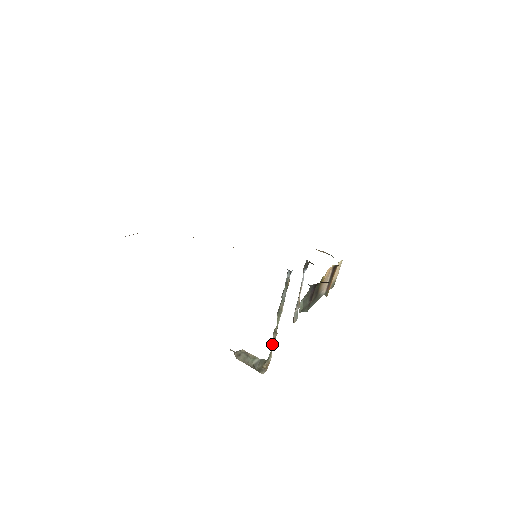
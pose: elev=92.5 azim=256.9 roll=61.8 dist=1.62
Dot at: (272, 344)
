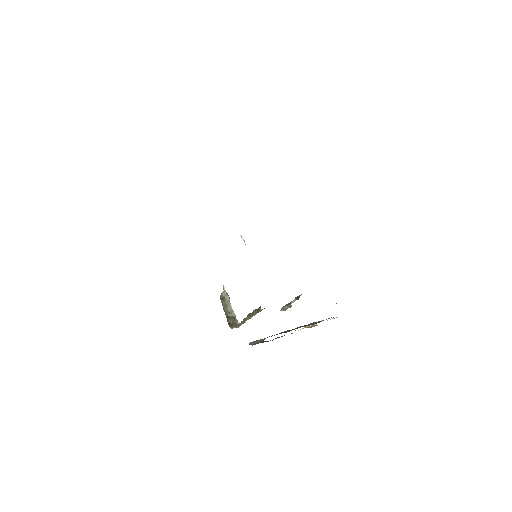
Dot at: (241, 323)
